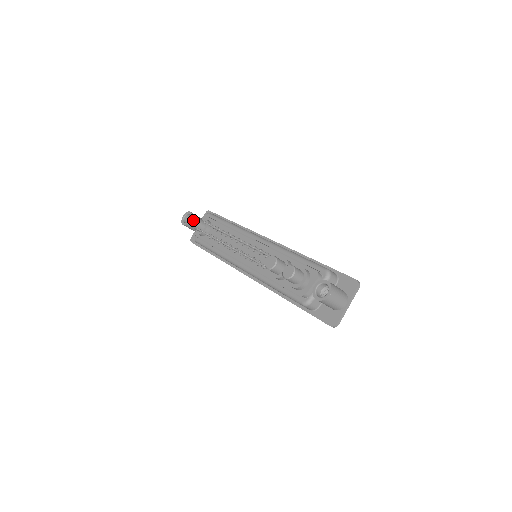
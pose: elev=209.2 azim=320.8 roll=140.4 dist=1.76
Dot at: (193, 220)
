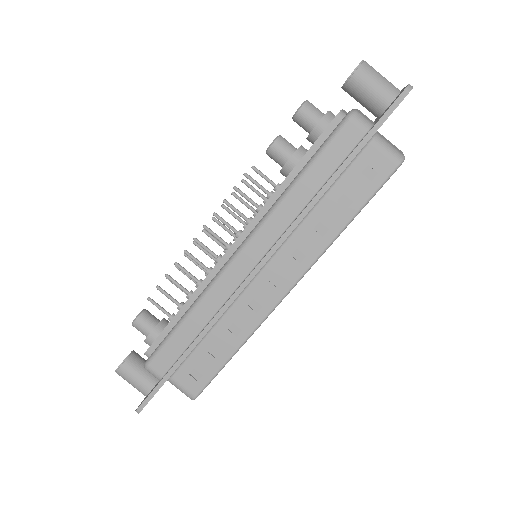
Dot at: occluded
